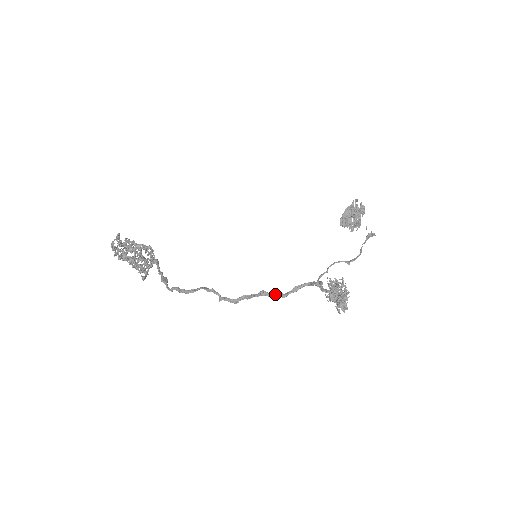
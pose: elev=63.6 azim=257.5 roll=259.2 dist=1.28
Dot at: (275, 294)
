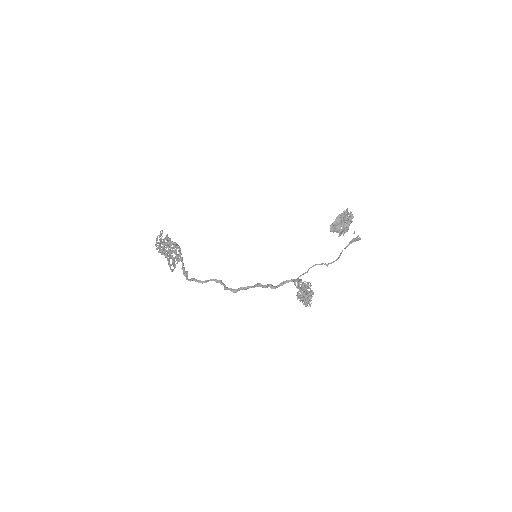
Dot at: (268, 286)
